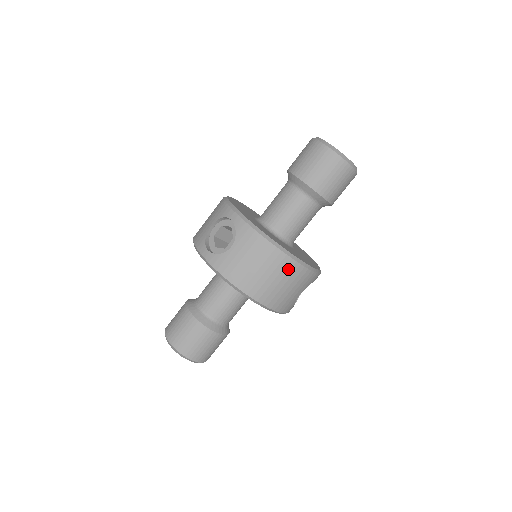
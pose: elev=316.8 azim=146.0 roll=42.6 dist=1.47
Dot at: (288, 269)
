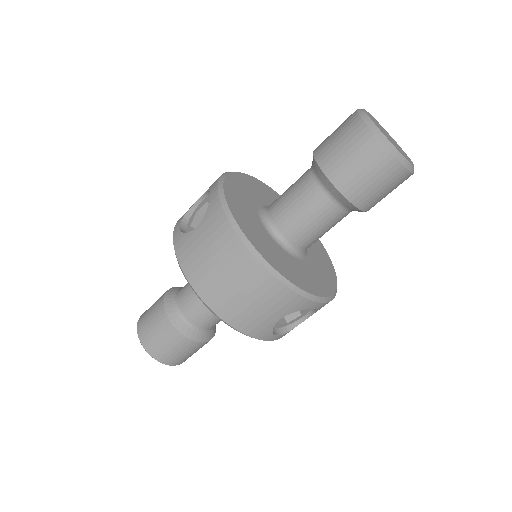
Dot at: (253, 276)
